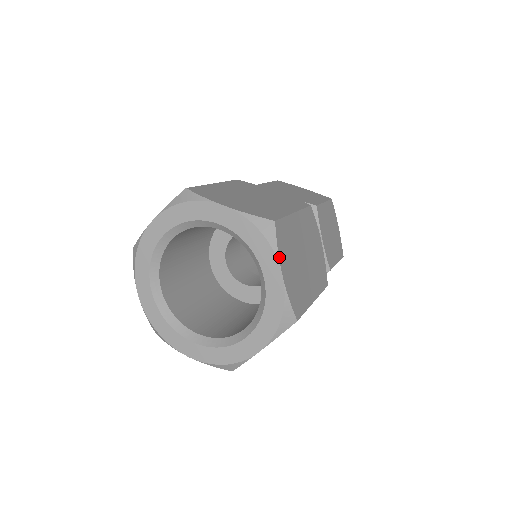
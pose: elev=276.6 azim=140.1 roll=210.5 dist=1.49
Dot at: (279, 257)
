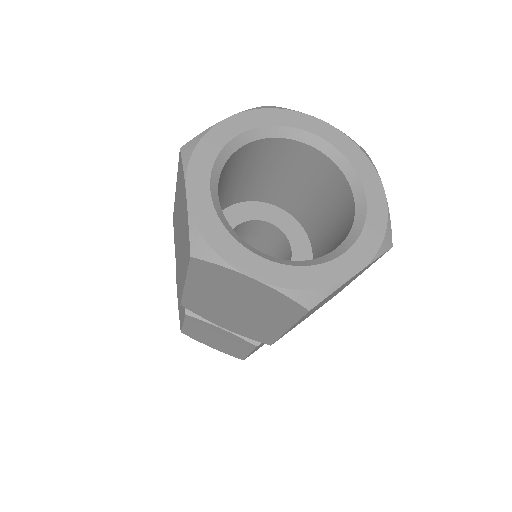
Dot at: (378, 175)
